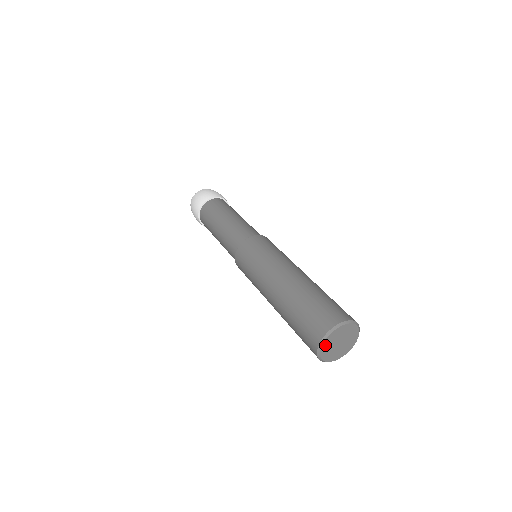
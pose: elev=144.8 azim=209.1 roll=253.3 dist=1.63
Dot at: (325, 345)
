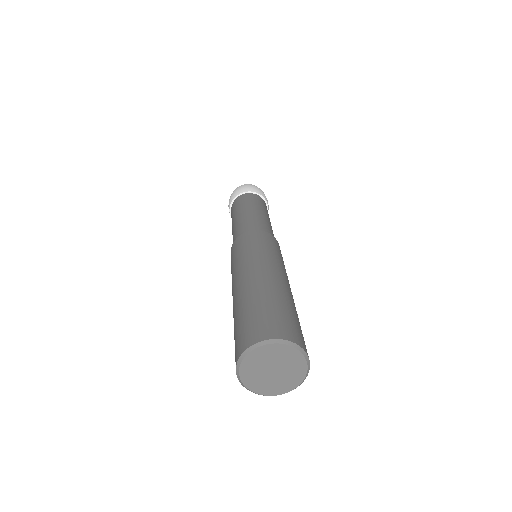
Dot at: (250, 383)
